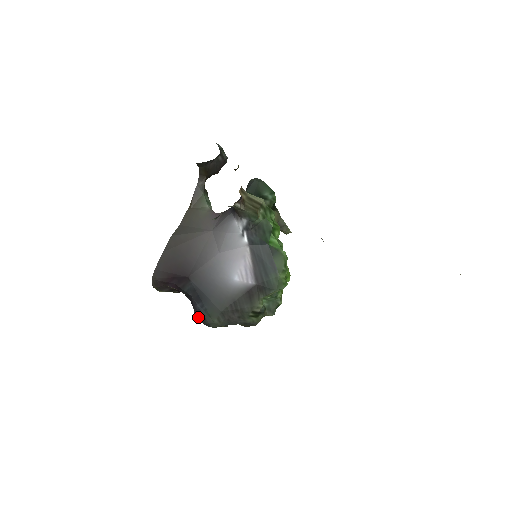
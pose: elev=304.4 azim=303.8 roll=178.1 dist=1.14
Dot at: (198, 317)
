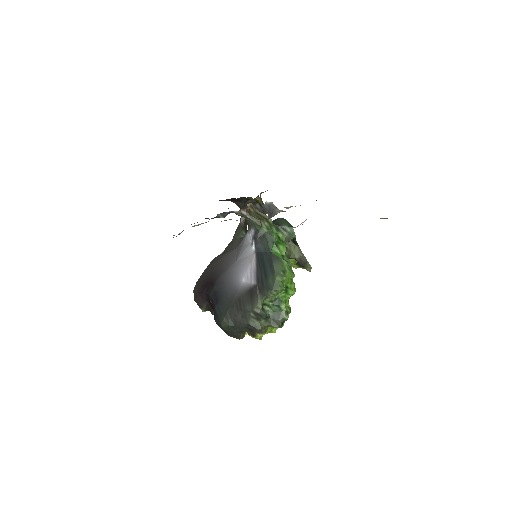
Dot at: (215, 319)
